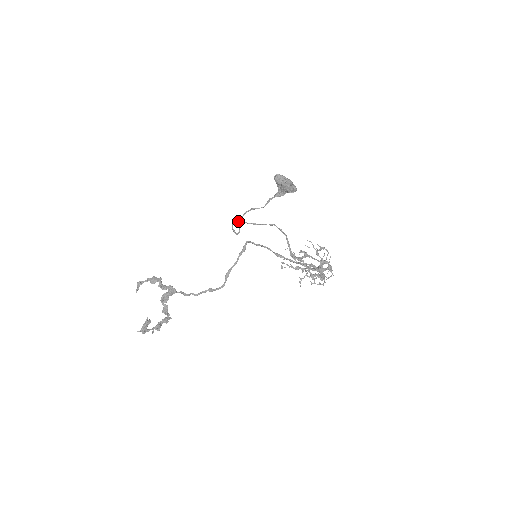
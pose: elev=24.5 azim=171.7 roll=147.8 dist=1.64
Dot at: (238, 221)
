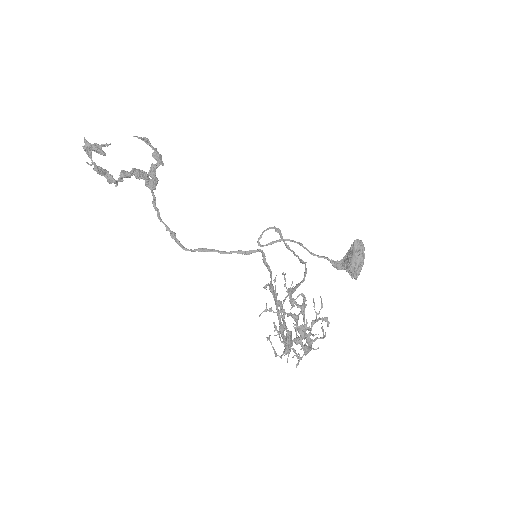
Dot at: (278, 230)
